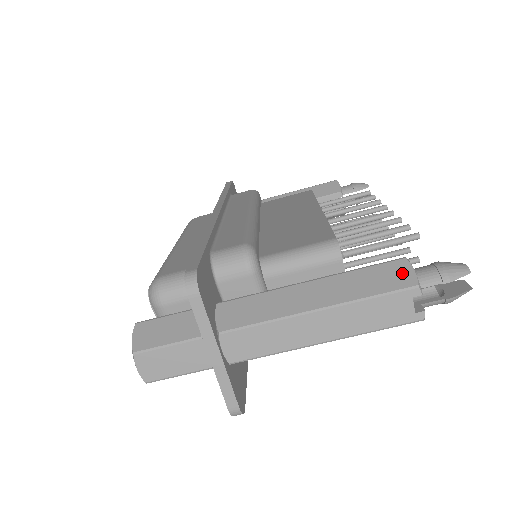
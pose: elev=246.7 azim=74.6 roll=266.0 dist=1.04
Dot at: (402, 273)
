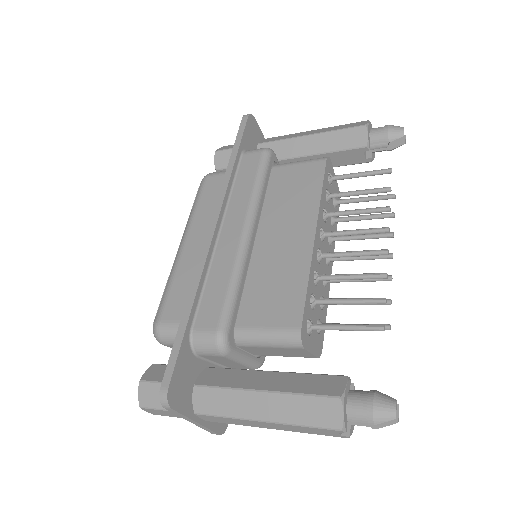
Dot at: (333, 413)
